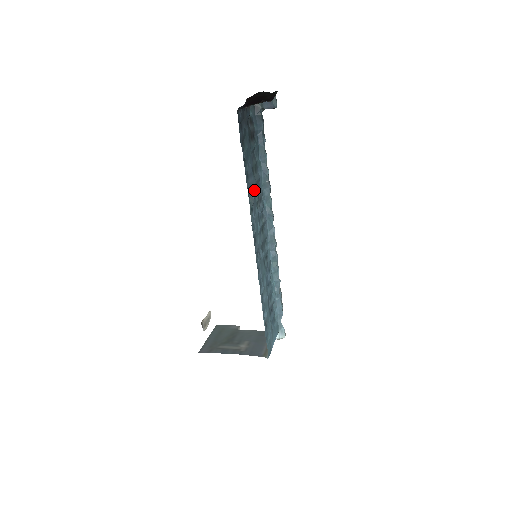
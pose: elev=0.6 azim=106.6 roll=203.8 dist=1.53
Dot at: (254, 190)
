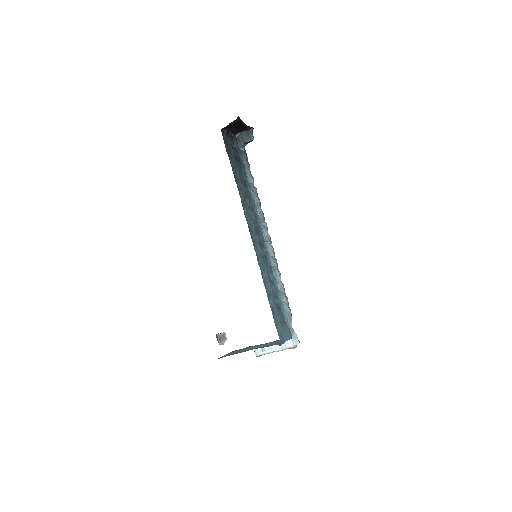
Dot at: (244, 195)
